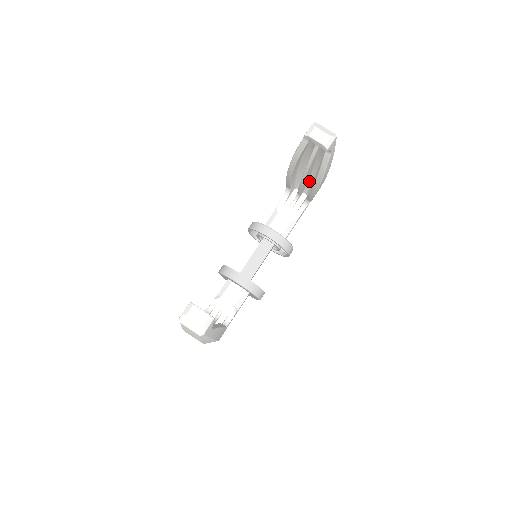
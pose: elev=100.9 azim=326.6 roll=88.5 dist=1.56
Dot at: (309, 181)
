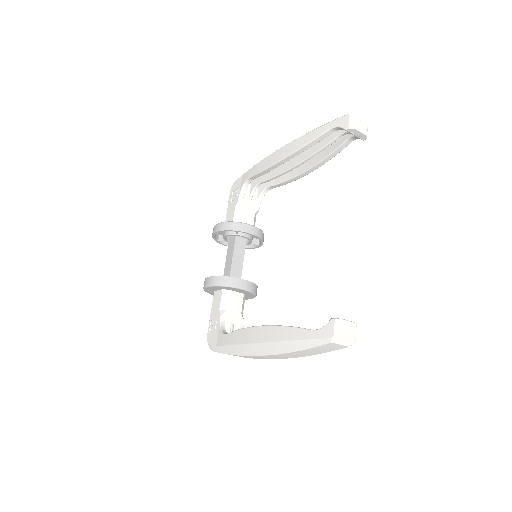
Dot at: occluded
